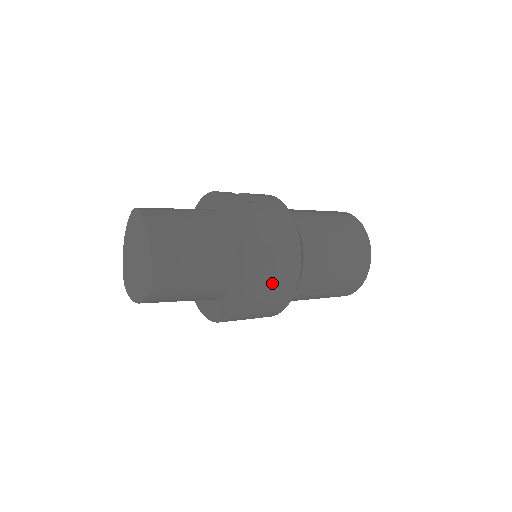
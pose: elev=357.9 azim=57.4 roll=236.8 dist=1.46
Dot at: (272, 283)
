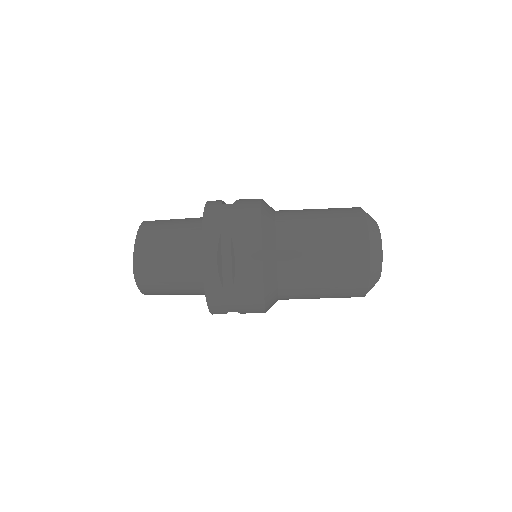
Dot at: (234, 271)
